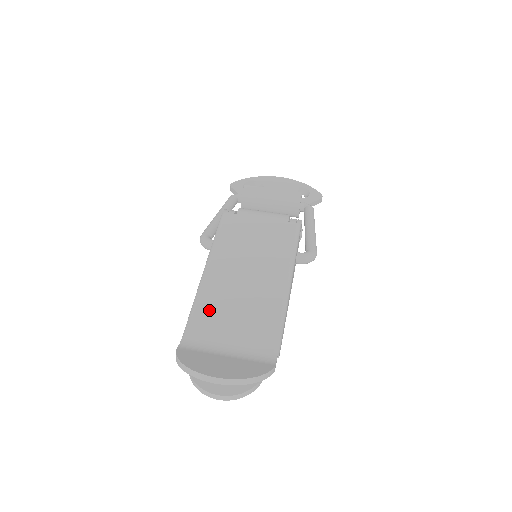
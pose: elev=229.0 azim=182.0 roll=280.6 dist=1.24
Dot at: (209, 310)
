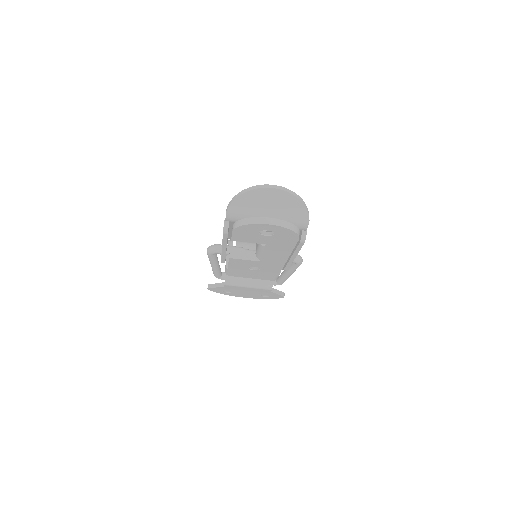
Dot at: occluded
